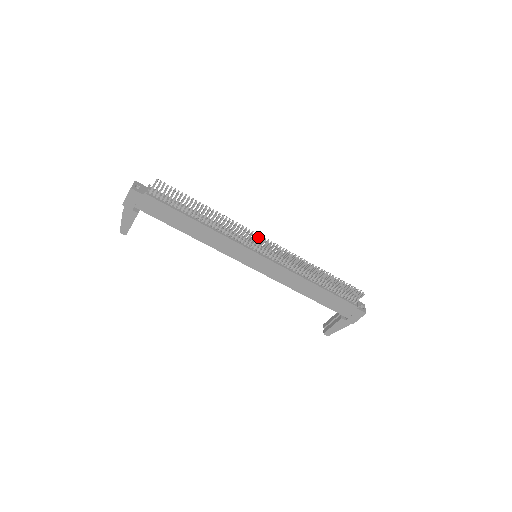
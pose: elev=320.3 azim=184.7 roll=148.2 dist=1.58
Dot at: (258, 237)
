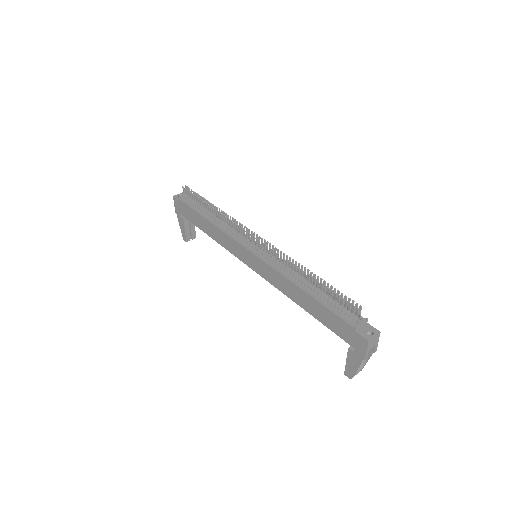
Dot at: (246, 231)
